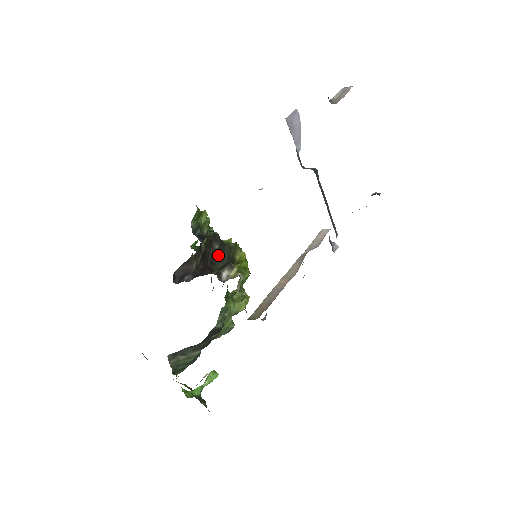
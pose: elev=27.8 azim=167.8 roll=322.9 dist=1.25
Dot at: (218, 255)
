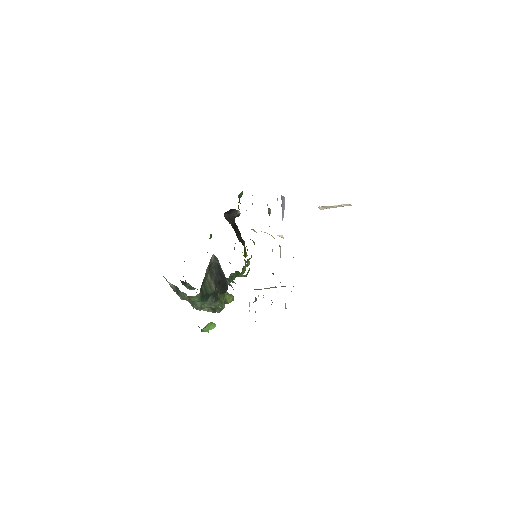
Dot at: (239, 234)
